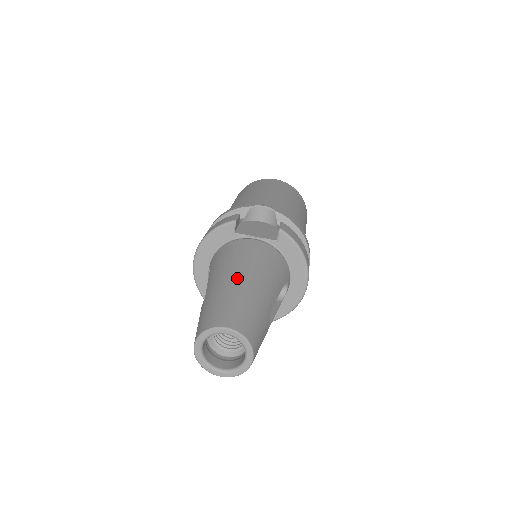
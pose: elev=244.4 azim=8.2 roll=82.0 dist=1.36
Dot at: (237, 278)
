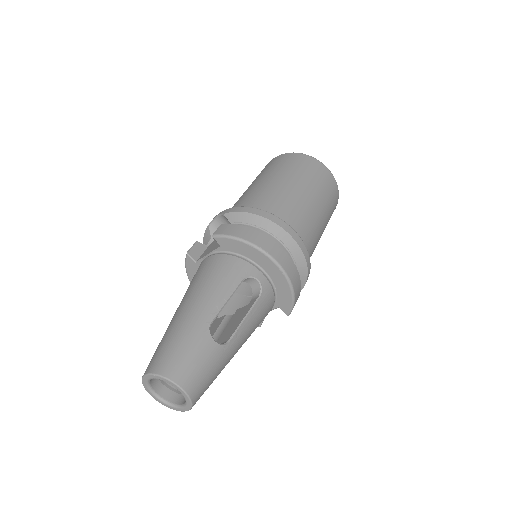
Dot at: (175, 313)
